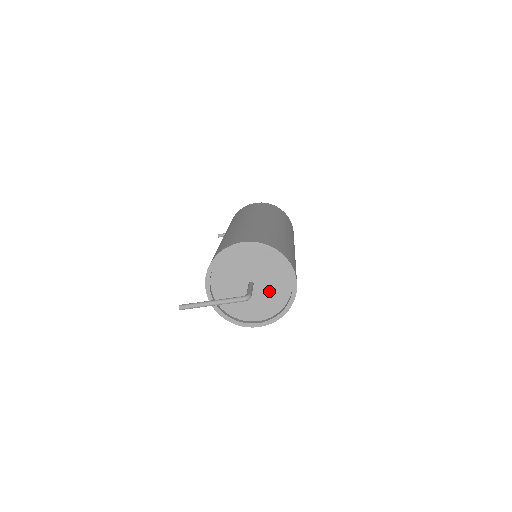
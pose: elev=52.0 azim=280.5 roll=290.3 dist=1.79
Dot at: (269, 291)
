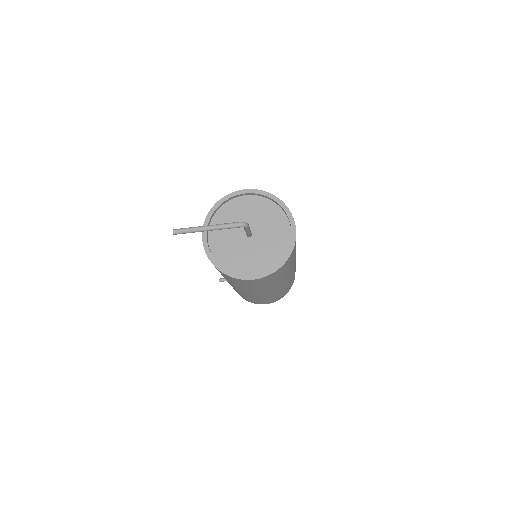
Dot at: (267, 243)
